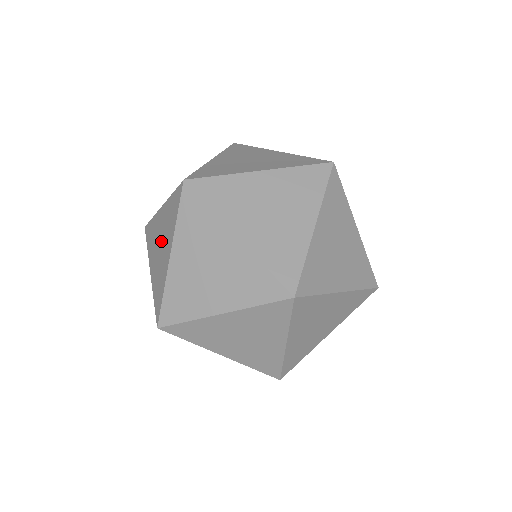
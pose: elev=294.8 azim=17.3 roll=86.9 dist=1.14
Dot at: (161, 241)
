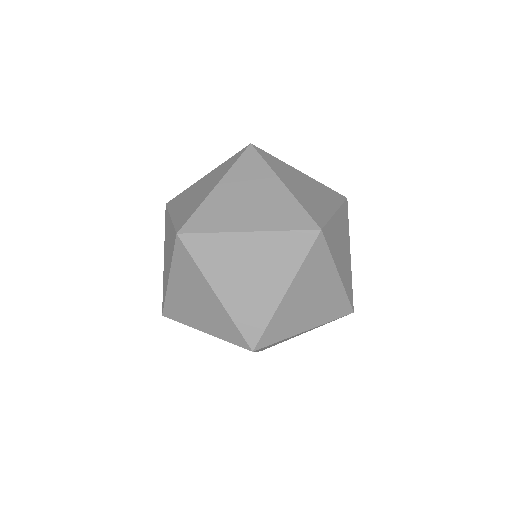
Dot at: (194, 298)
